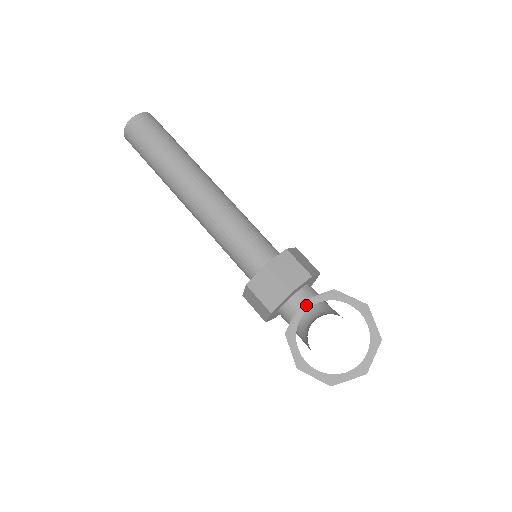
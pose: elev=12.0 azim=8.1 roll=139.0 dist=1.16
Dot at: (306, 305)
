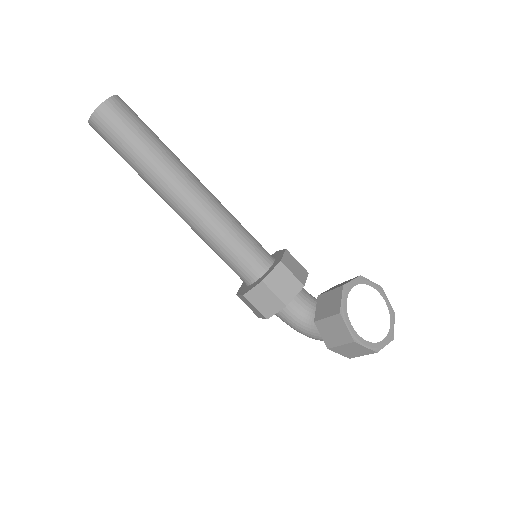
Dot at: (348, 288)
